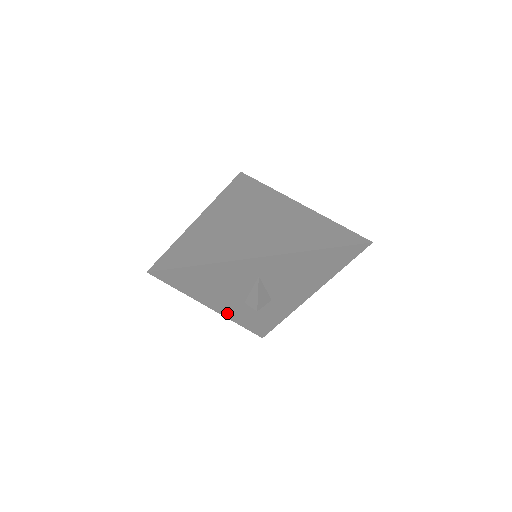
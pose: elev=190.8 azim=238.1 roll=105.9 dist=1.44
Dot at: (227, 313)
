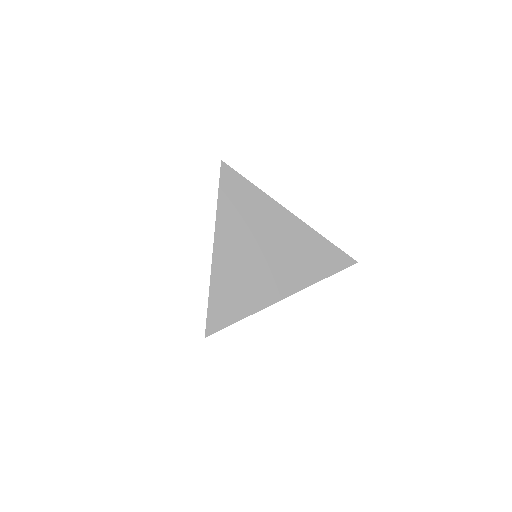
Dot at: occluded
